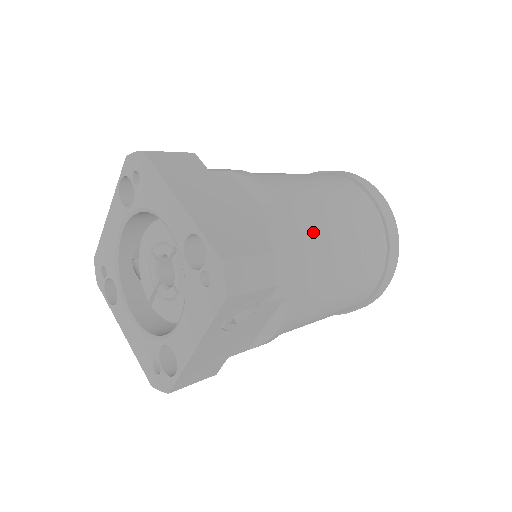
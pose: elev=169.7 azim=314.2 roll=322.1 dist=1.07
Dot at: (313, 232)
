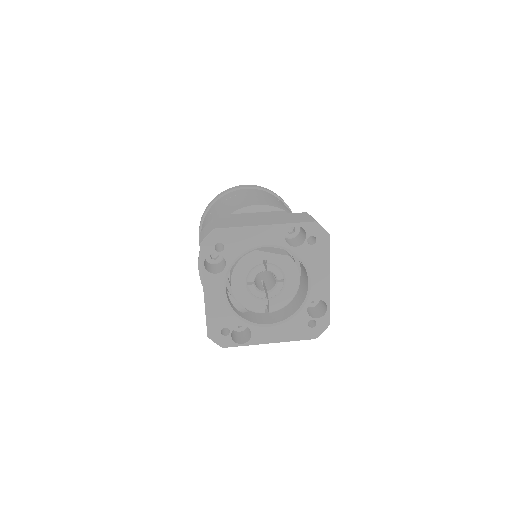
Dot at: occluded
